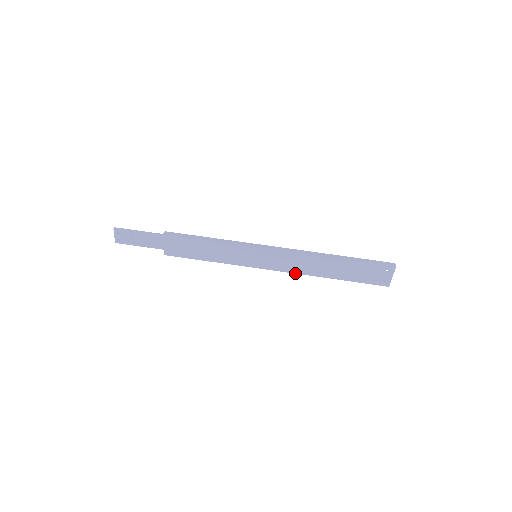
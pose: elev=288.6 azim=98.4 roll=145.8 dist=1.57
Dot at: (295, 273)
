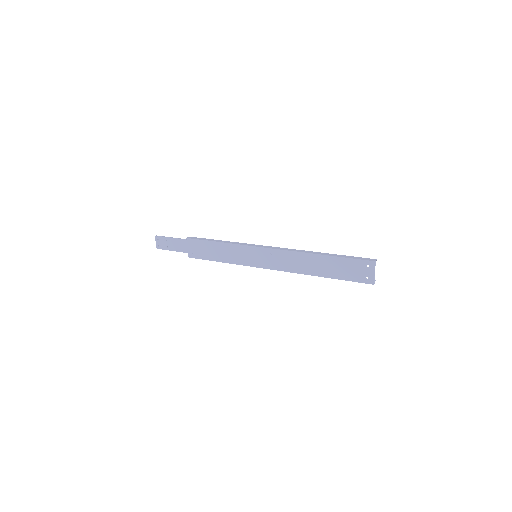
Dot at: occluded
